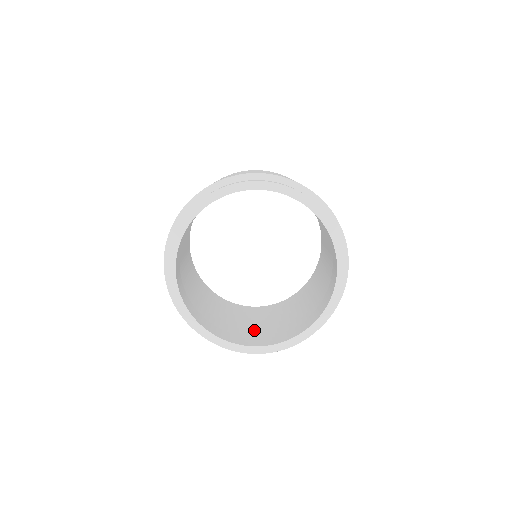
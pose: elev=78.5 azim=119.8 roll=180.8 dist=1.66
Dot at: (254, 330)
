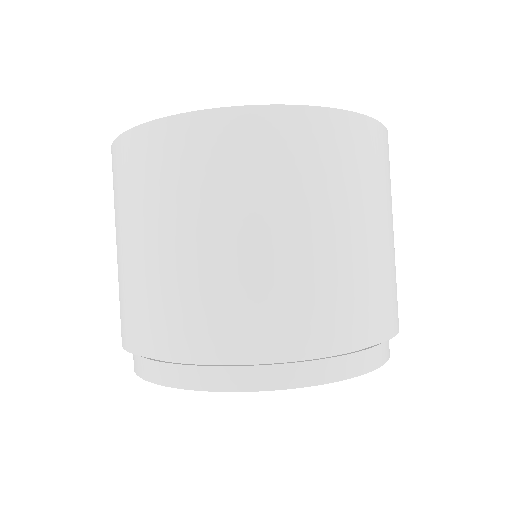
Dot at: occluded
